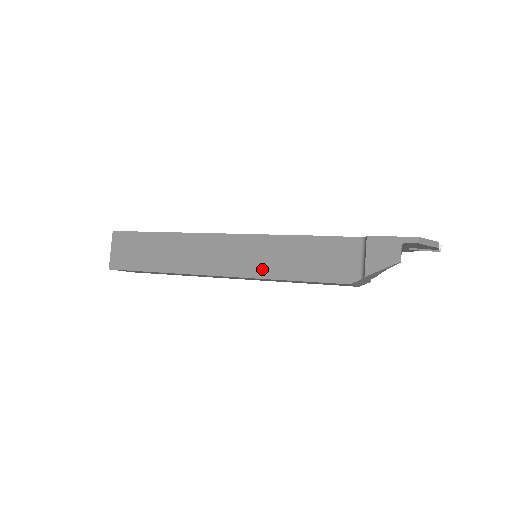
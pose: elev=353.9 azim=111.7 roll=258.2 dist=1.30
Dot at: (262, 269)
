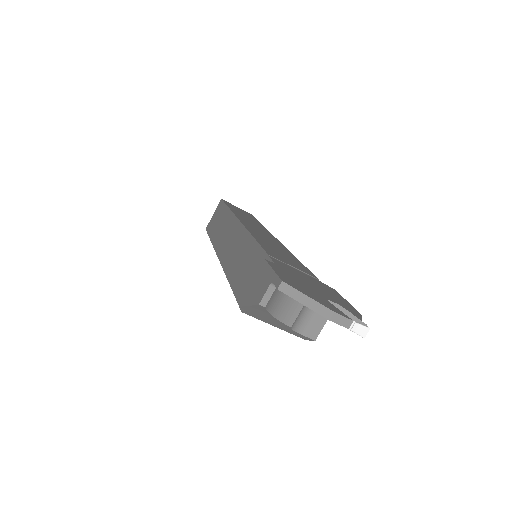
Dot at: (230, 265)
